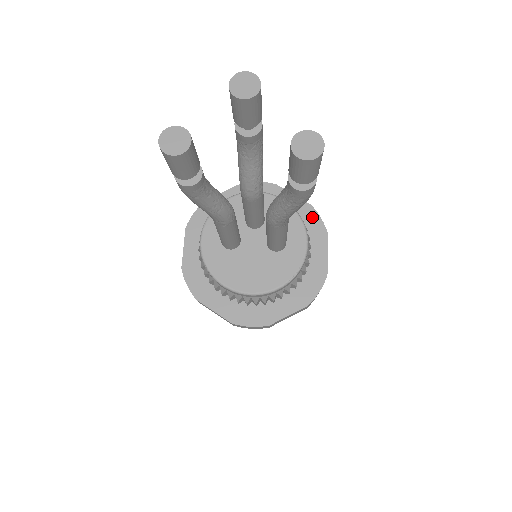
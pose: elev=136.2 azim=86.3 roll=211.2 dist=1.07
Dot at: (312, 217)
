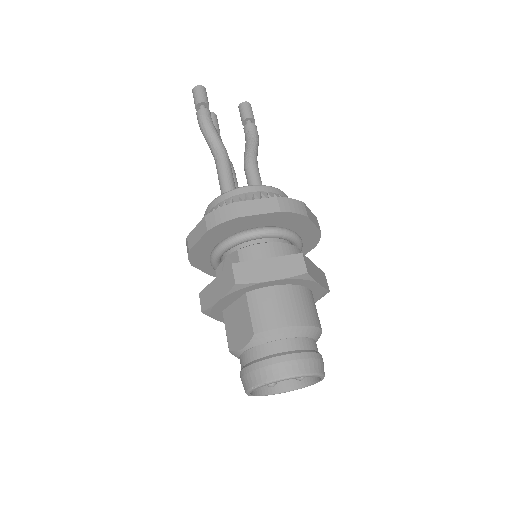
Dot at: occluded
